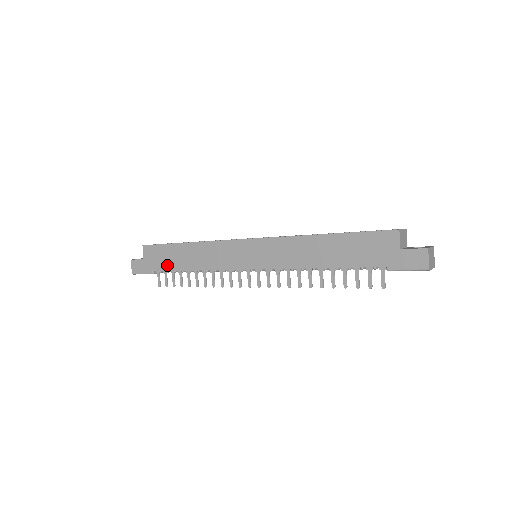
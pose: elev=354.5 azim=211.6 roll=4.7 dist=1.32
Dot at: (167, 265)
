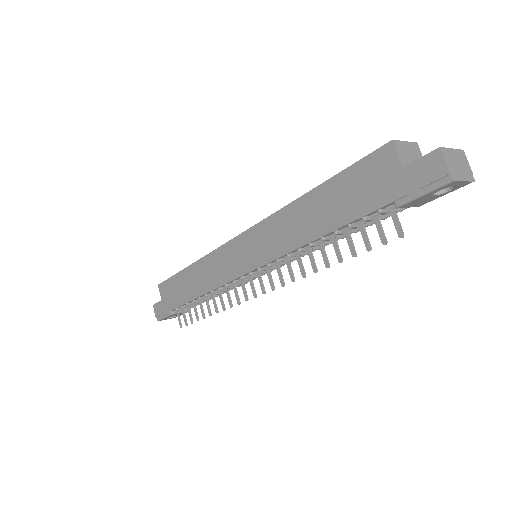
Dot at: (179, 299)
